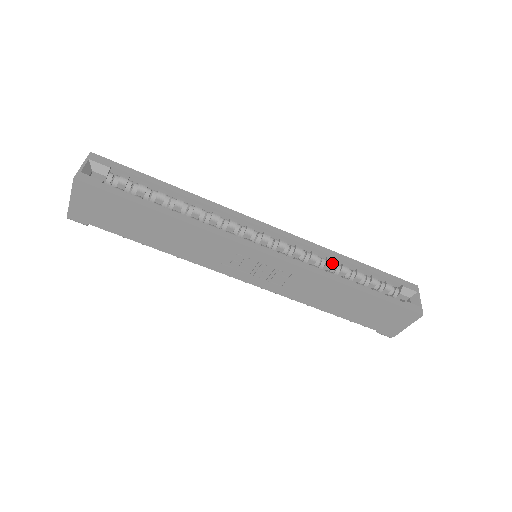
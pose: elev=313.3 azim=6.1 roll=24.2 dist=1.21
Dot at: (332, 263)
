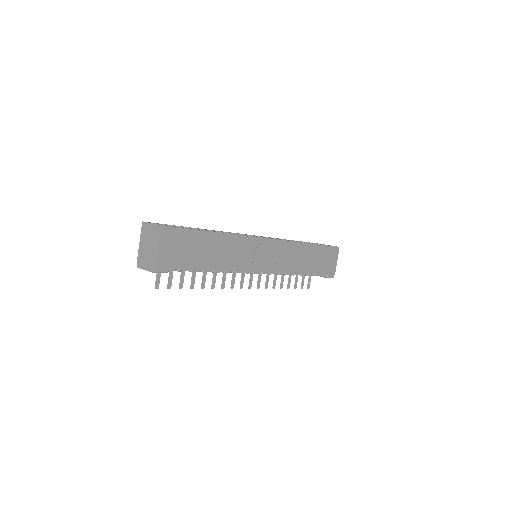
Dot at: occluded
